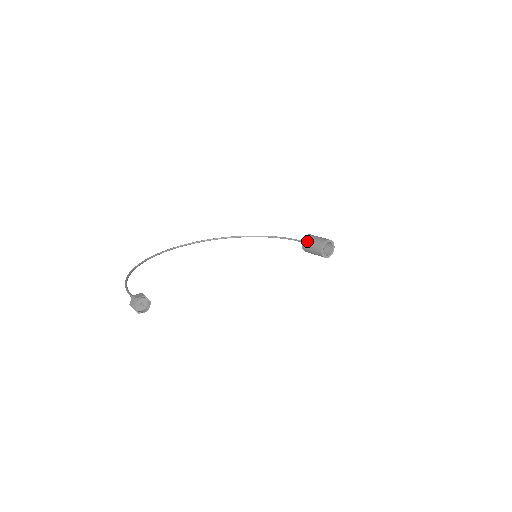
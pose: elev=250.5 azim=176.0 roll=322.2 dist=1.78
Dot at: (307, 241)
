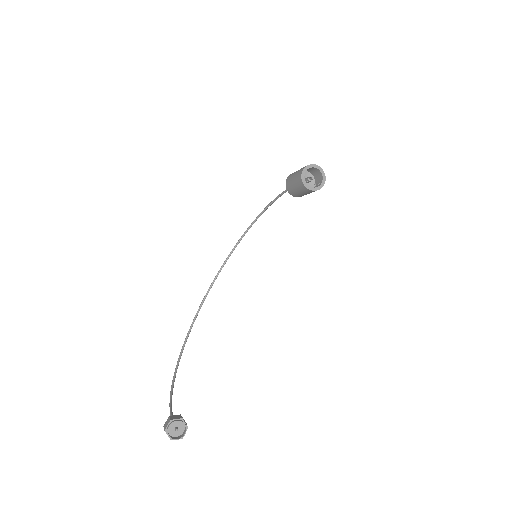
Dot at: (290, 188)
